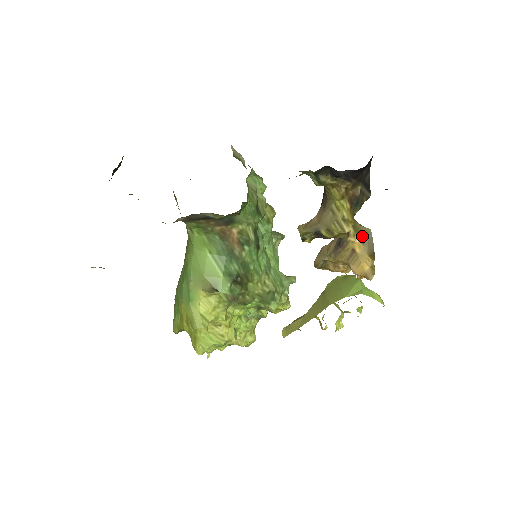
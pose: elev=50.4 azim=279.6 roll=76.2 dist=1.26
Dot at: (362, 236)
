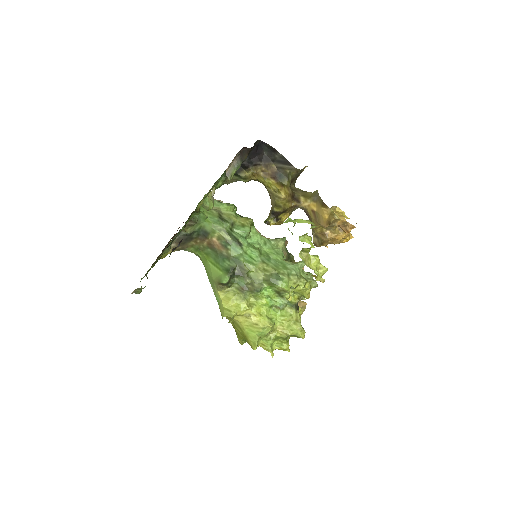
Dot at: (312, 198)
